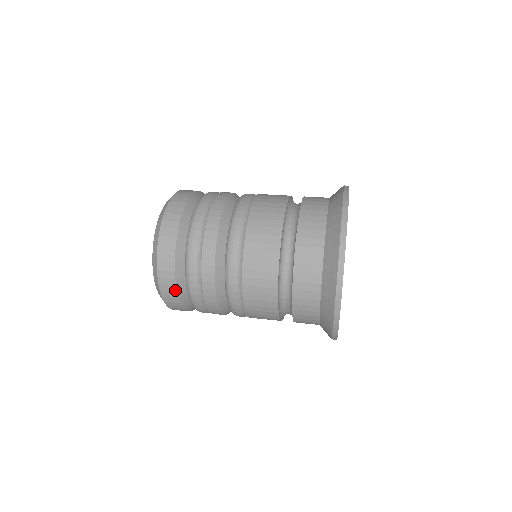
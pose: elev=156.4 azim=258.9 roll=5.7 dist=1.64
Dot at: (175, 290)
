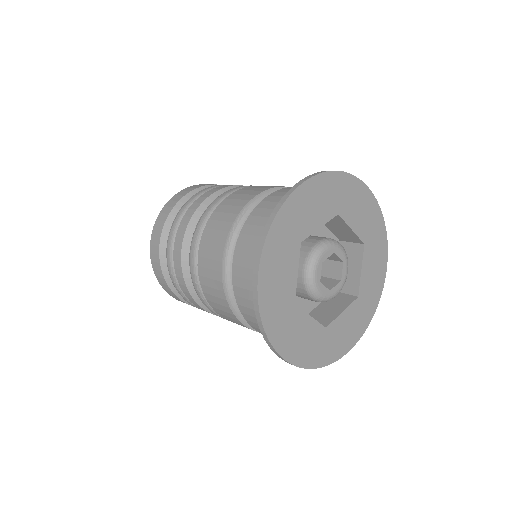
Dot at: (160, 268)
